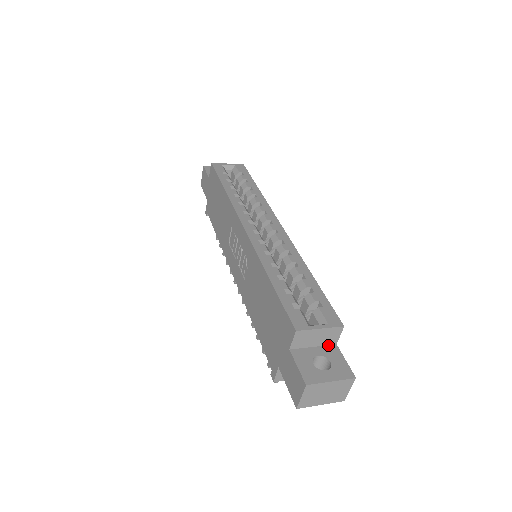
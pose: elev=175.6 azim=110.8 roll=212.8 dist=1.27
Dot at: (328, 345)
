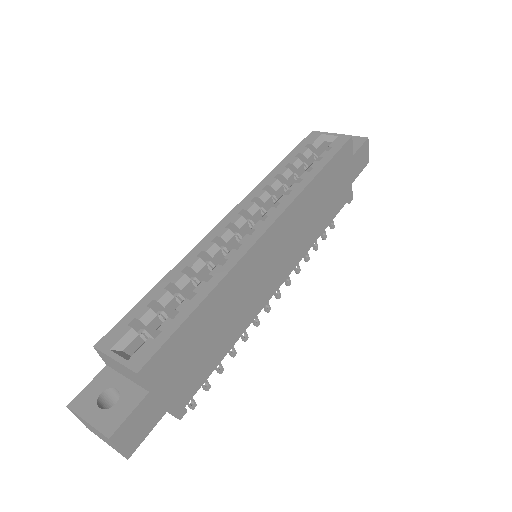
Dot at: (141, 386)
